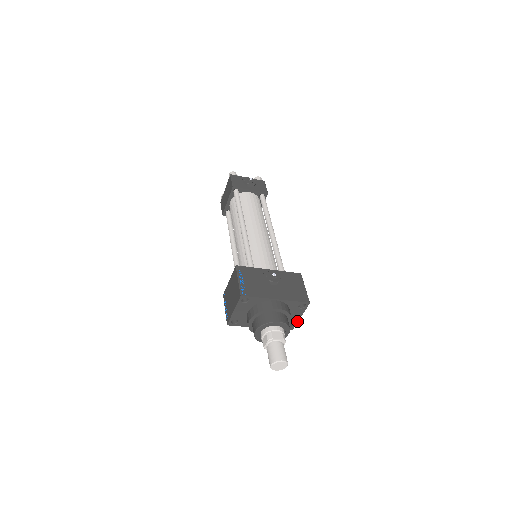
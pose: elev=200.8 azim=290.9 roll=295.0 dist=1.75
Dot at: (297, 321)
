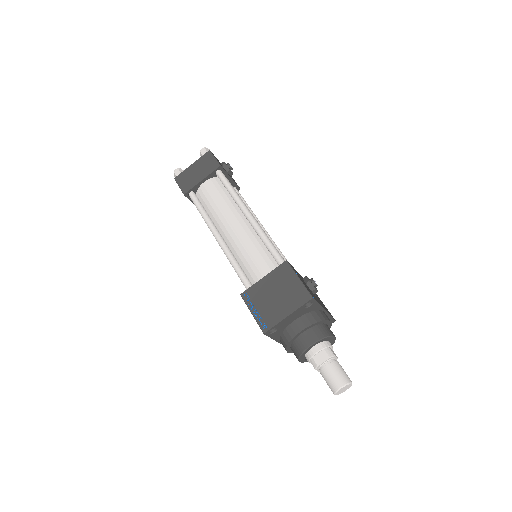
Dot at: occluded
